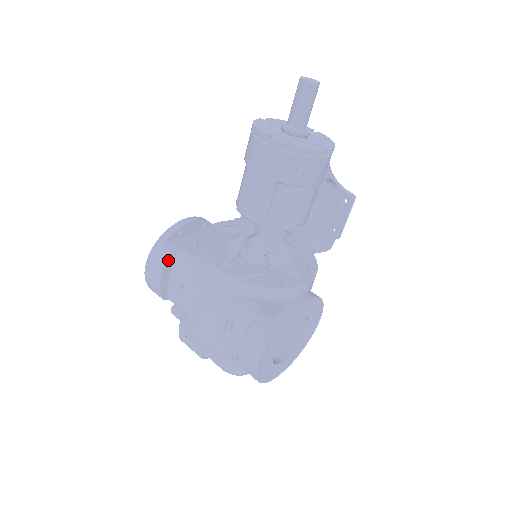
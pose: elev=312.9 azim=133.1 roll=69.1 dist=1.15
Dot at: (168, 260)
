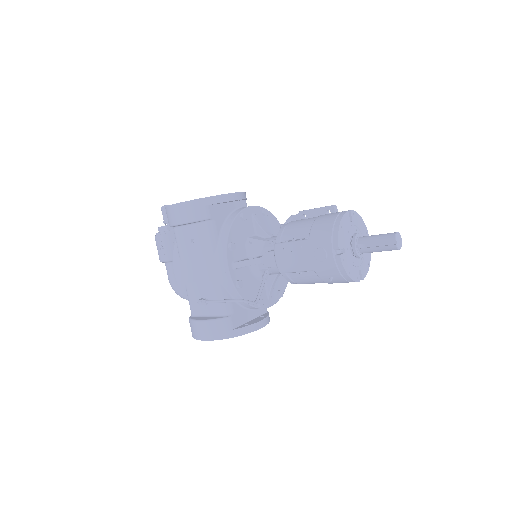
Dot at: (198, 221)
